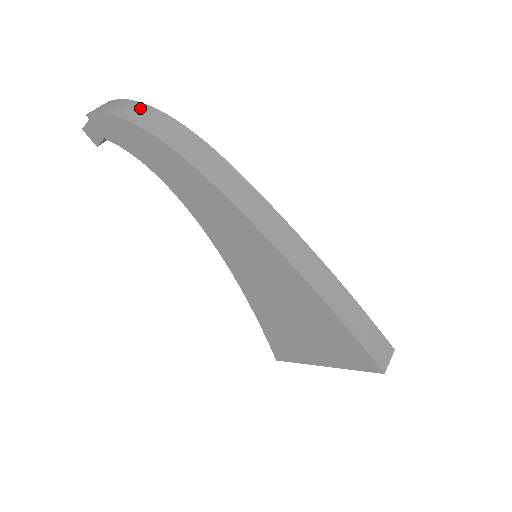
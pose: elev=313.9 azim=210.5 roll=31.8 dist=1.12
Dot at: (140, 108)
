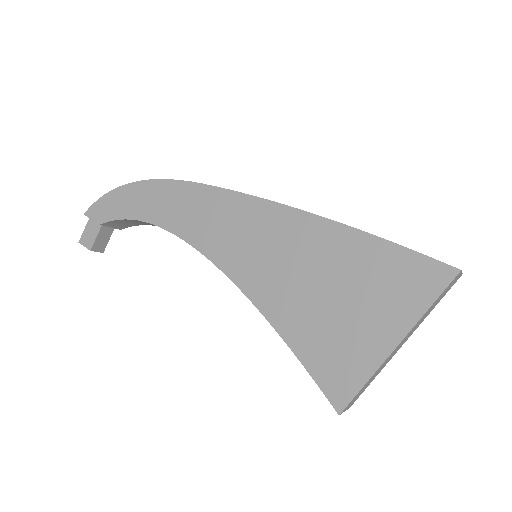
Dot at: occluded
